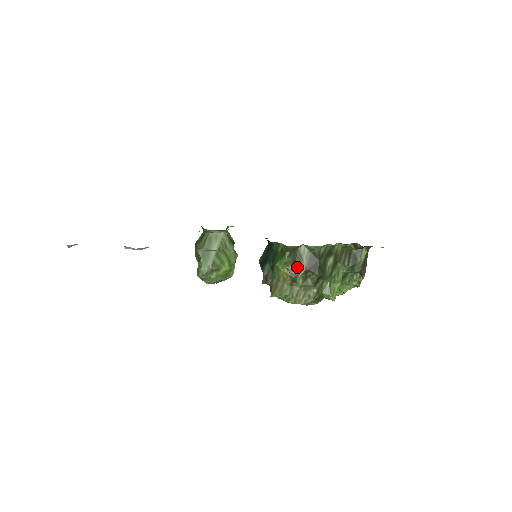
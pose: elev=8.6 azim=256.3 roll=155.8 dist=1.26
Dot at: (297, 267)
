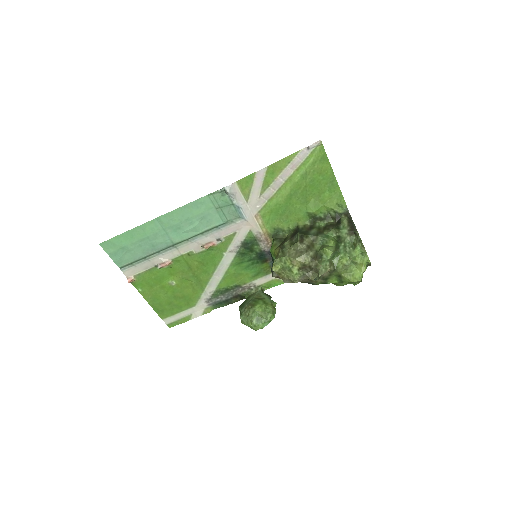
Dot at: (284, 242)
